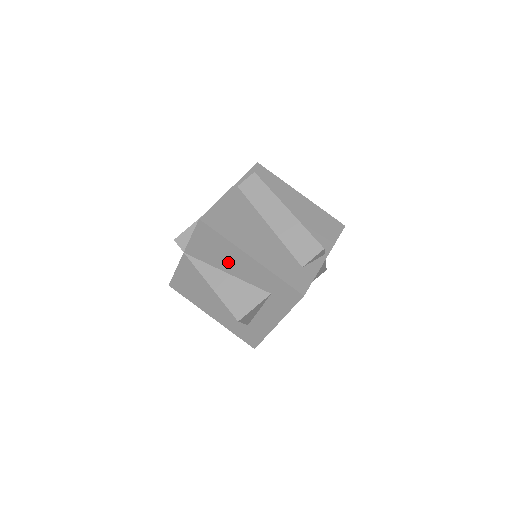
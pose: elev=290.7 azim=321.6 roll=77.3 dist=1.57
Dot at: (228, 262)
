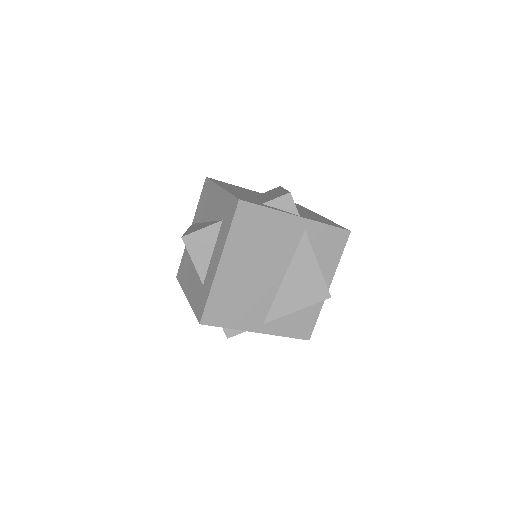
Dot at: (209, 208)
